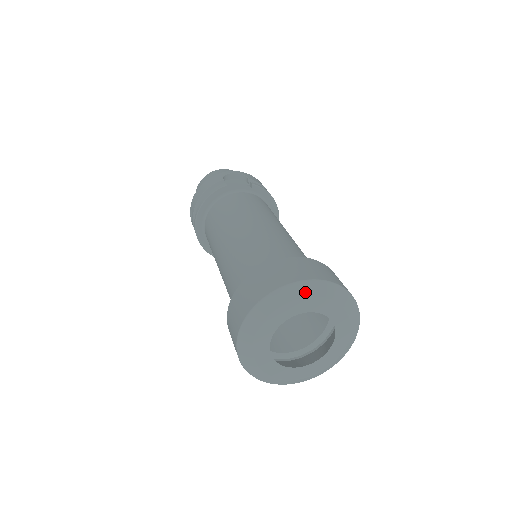
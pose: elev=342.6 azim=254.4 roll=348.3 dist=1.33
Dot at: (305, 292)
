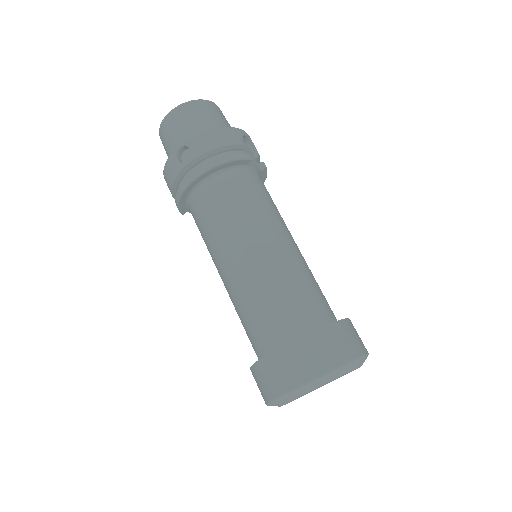
Dot at: (361, 363)
